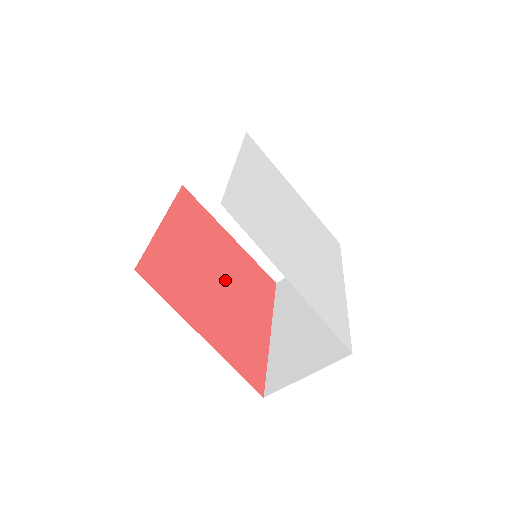
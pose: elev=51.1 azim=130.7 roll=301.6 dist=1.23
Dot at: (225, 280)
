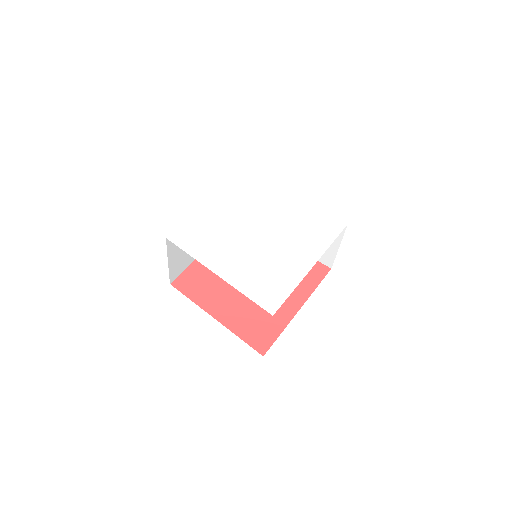
Dot at: occluded
